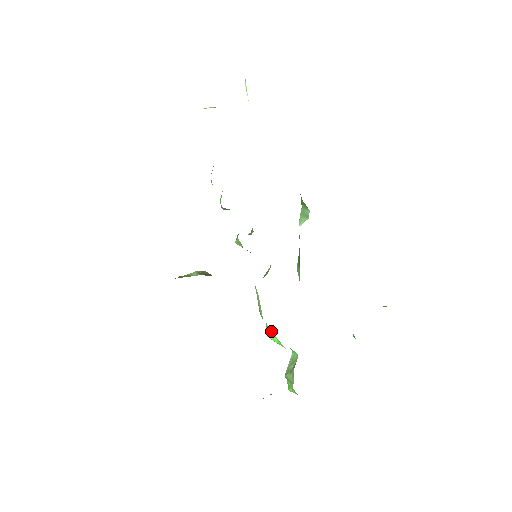
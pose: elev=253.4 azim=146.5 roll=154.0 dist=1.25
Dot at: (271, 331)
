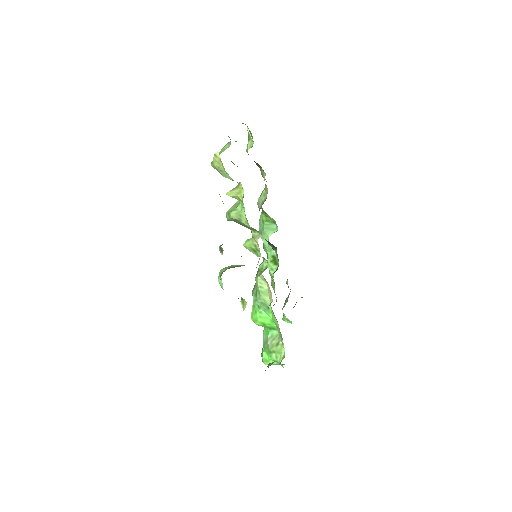
Dot at: (265, 314)
